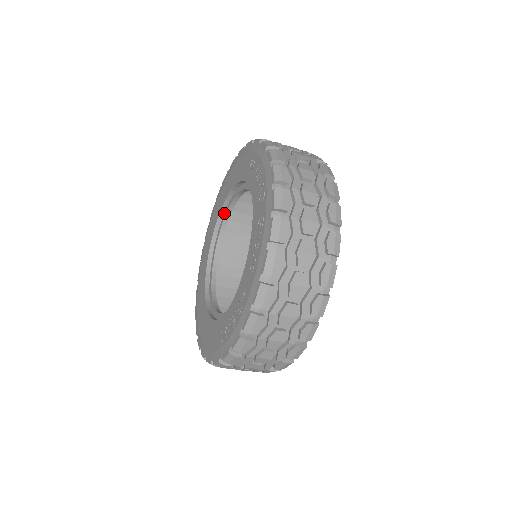
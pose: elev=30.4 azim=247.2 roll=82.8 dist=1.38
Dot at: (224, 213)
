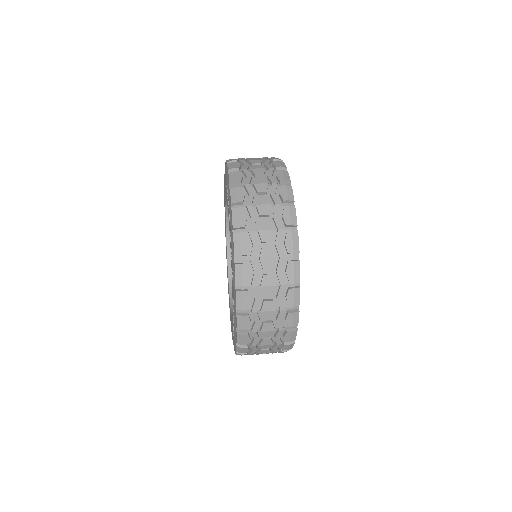
Dot at: occluded
